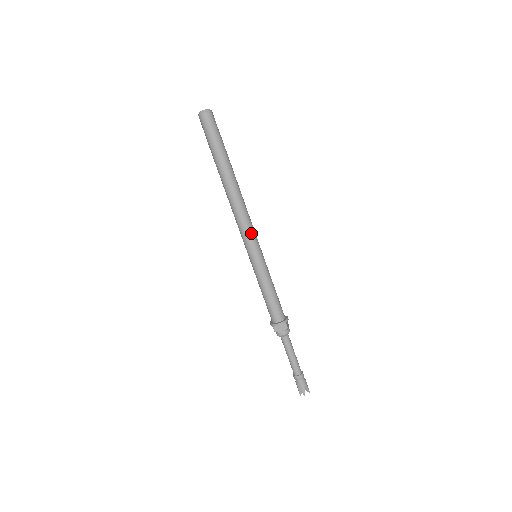
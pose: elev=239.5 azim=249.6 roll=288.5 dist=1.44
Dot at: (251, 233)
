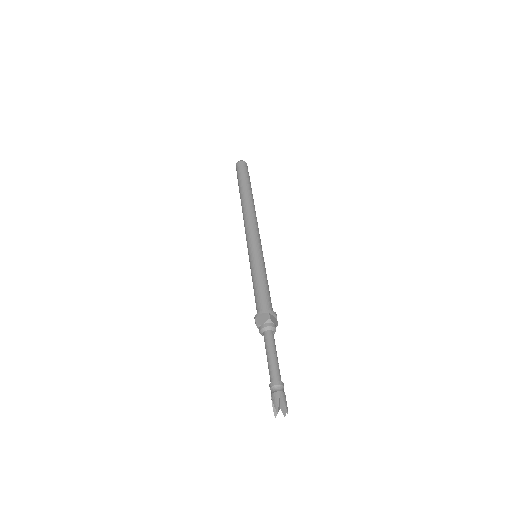
Dot at: (253, 233)
